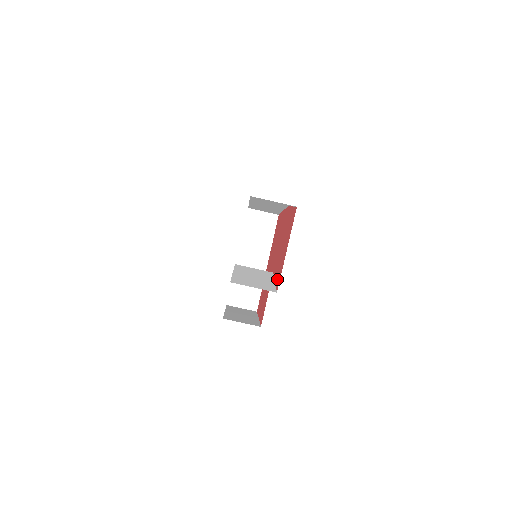
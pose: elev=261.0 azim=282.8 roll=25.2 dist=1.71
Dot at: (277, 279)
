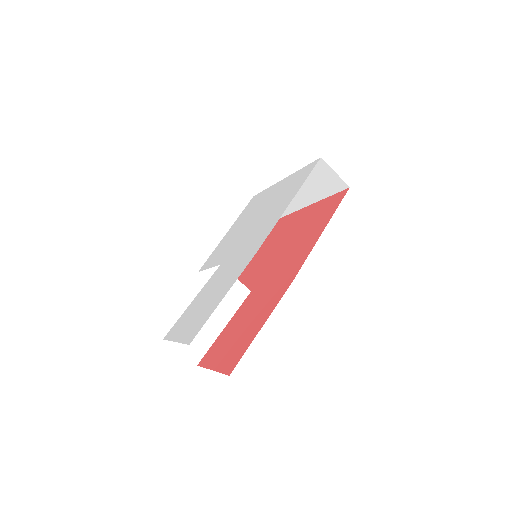
Dot at: (214, 345)
